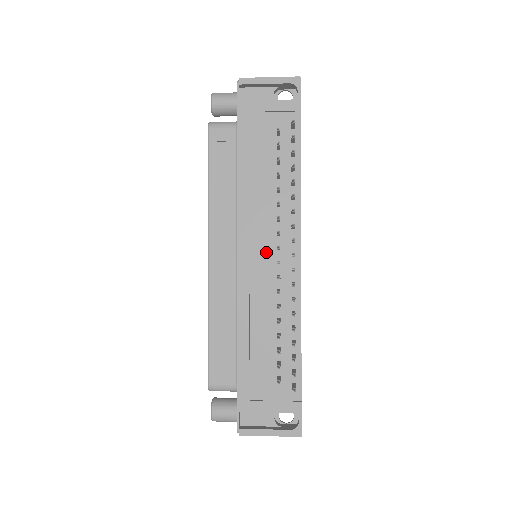
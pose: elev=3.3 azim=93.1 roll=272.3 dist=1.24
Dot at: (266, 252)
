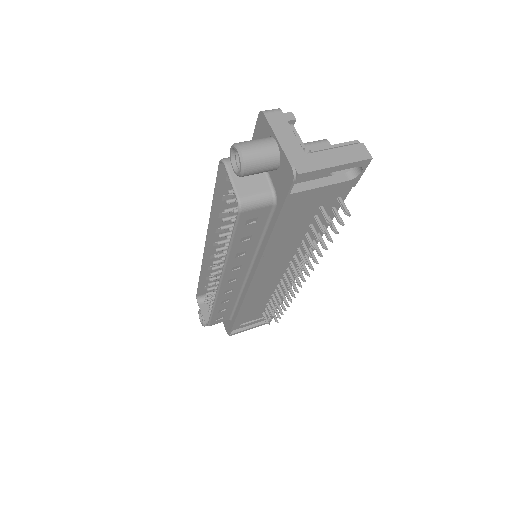
Dot at: (276, 273)
